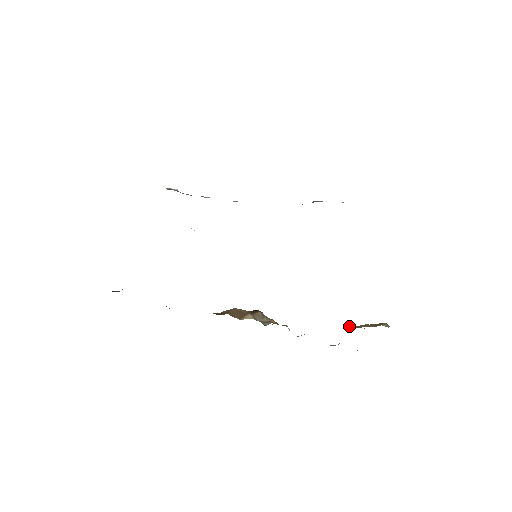
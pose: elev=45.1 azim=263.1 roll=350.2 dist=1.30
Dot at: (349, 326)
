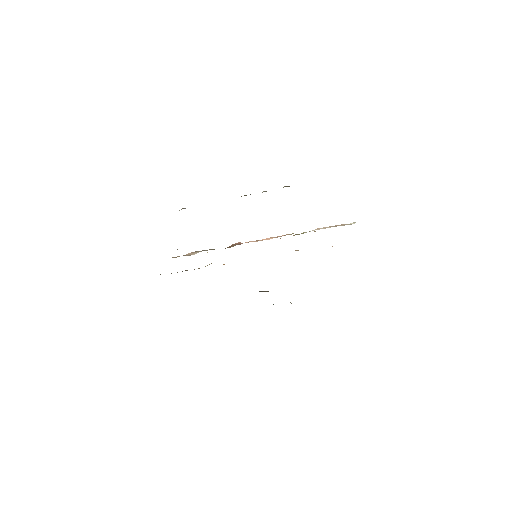
Dot at: occluded
